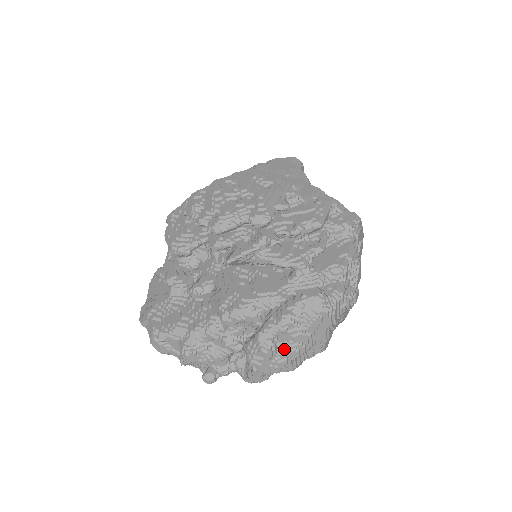
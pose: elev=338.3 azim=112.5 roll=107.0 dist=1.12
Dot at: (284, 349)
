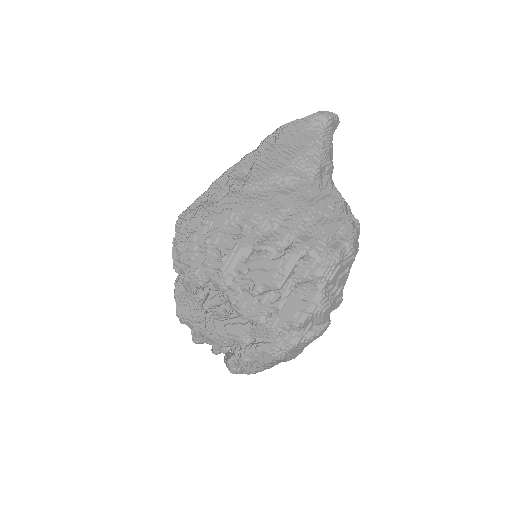
Dot at: (250, 369)
